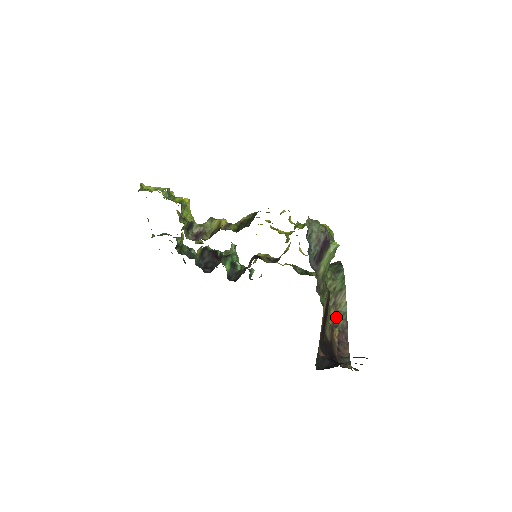
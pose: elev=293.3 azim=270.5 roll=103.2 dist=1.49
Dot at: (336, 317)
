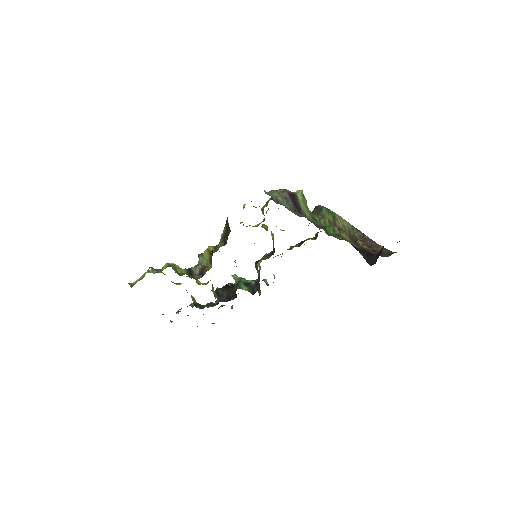
Dot at: (350, 235)
